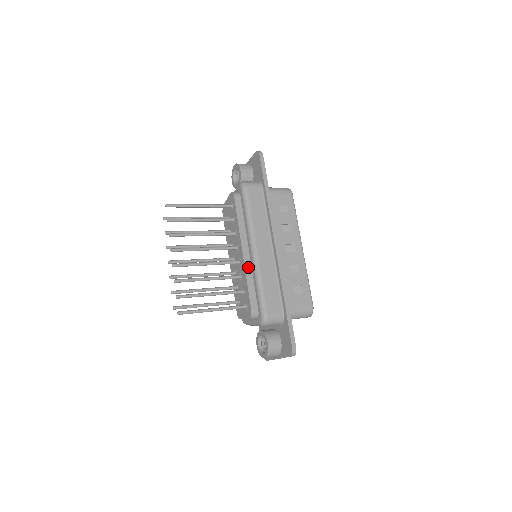
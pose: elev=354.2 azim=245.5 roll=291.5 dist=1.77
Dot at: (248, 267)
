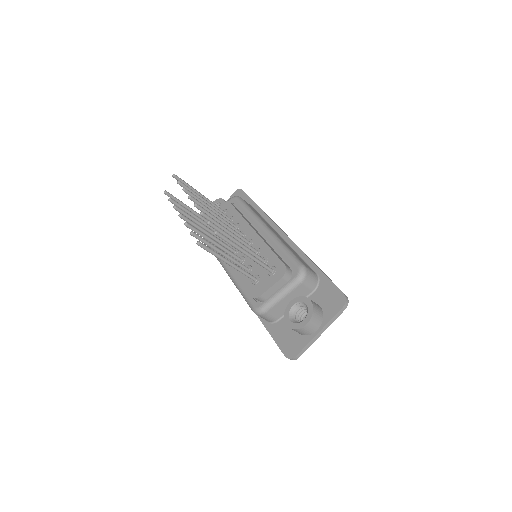
Dot at: (264, 240)
